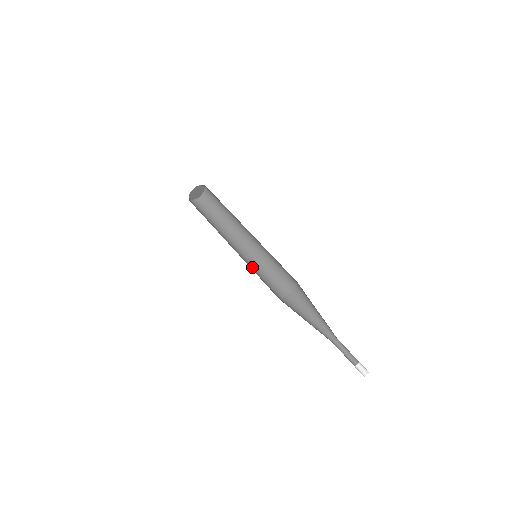
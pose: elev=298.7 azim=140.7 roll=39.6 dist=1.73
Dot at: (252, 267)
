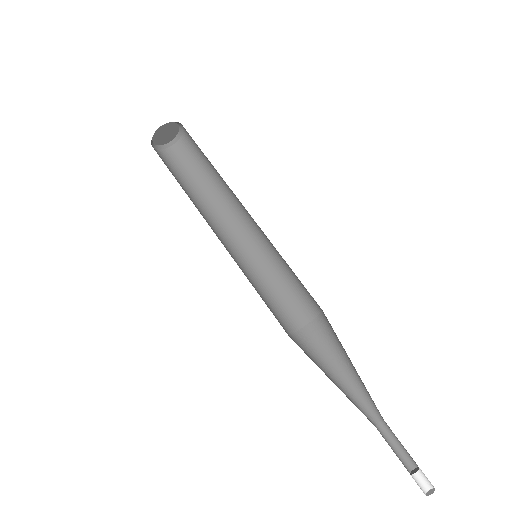
Dot at: (261, 265)
